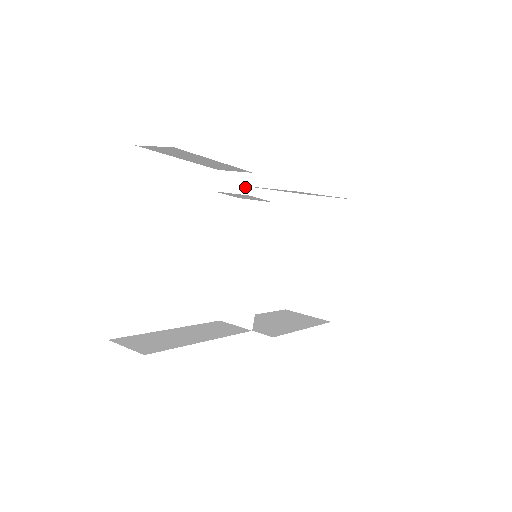
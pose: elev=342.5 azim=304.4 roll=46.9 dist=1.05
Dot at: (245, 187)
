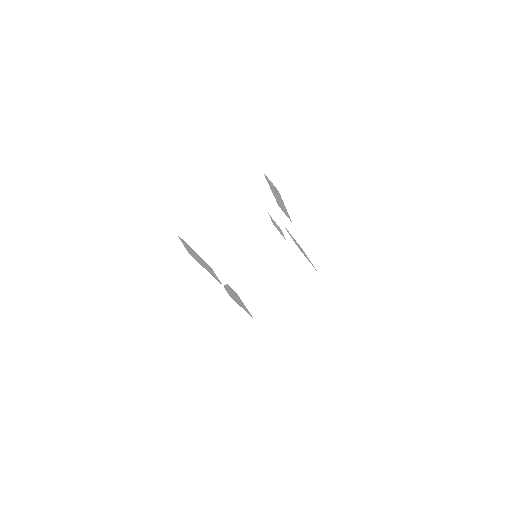
Dot at: (283, 225)
